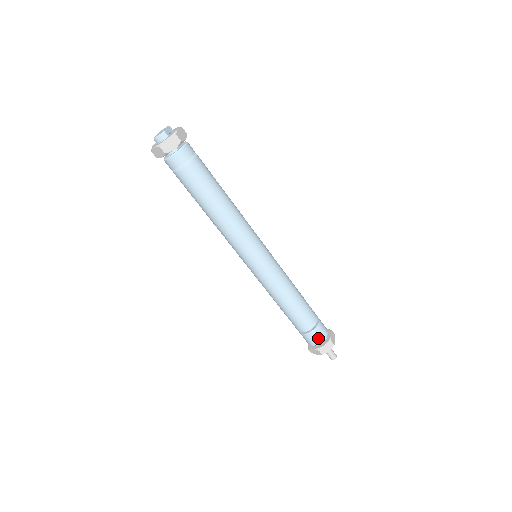
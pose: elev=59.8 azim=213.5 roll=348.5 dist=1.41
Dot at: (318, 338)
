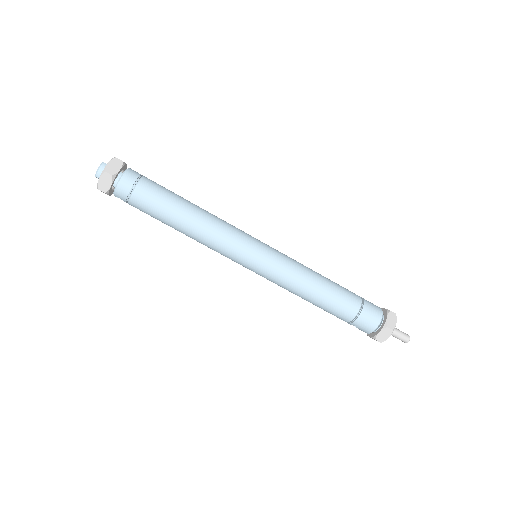
Dot at: (375, 313)
